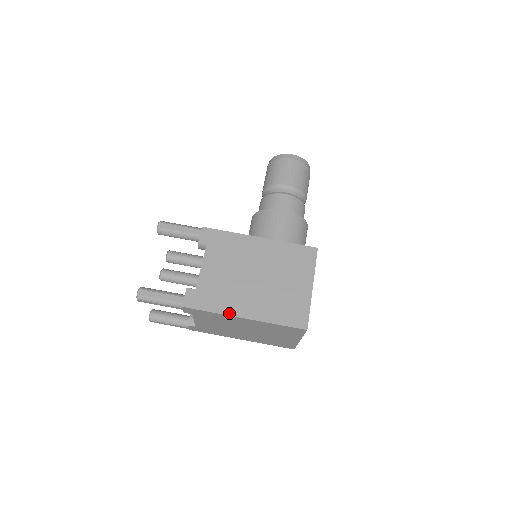
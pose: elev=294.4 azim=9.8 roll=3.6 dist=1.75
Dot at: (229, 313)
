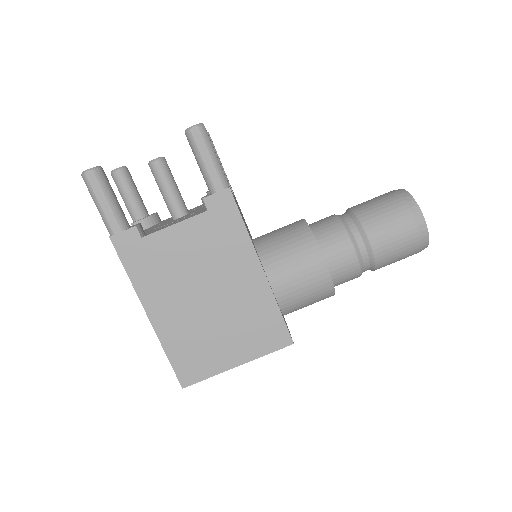
Dot at: (141, 295)
